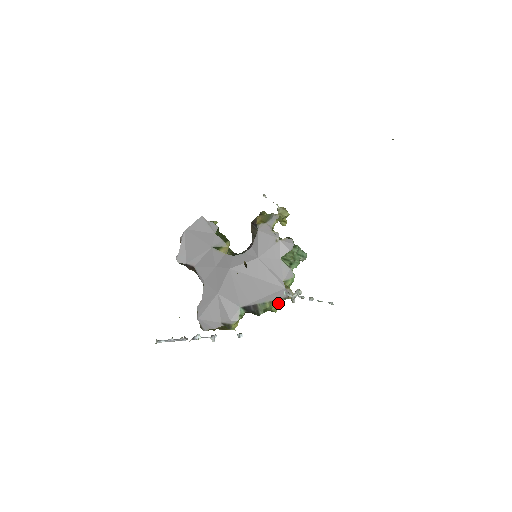
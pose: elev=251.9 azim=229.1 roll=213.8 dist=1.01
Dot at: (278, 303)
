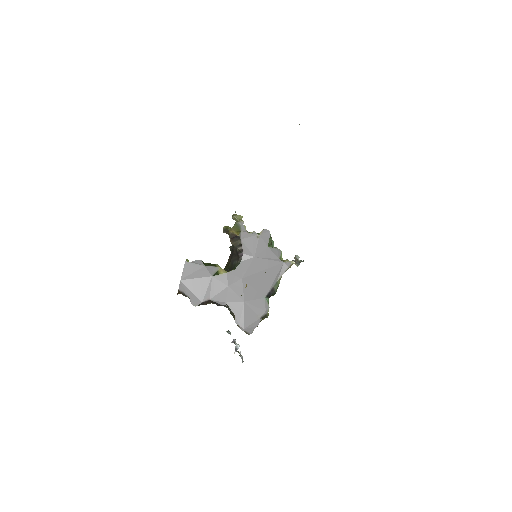
Dot at: occluded
